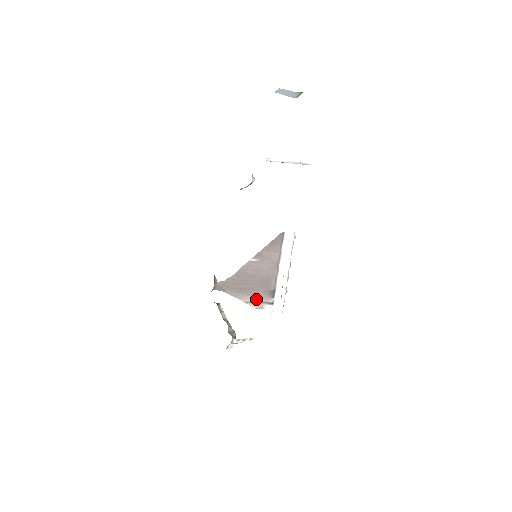
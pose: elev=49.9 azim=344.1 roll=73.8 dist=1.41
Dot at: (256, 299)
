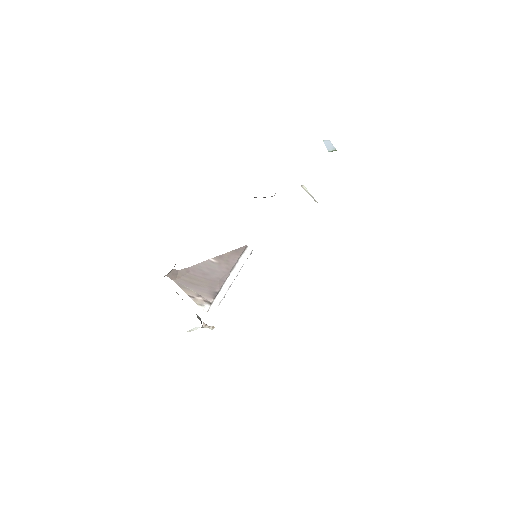
Dot at: (199, 296)
